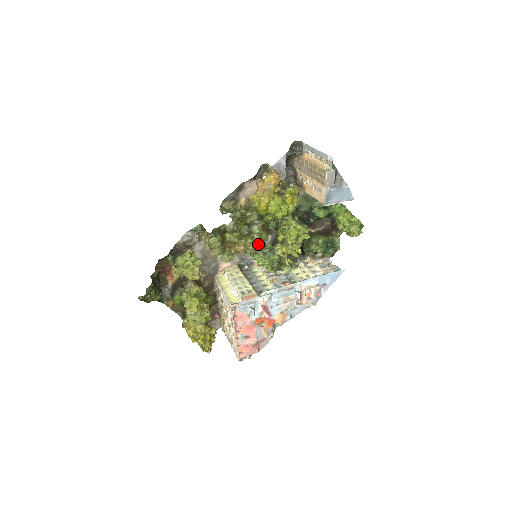
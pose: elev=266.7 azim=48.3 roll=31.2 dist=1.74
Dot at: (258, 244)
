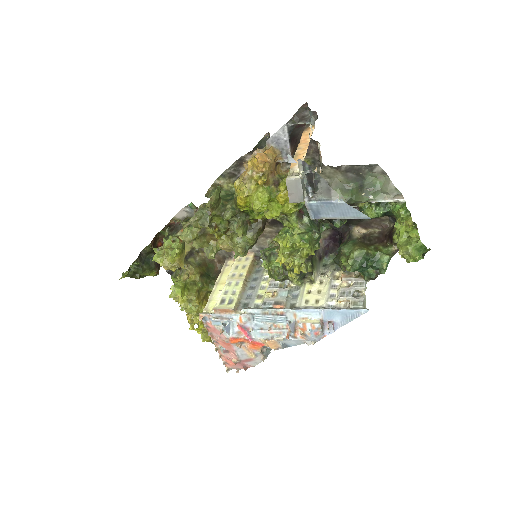
Dot at: (240, 248)
